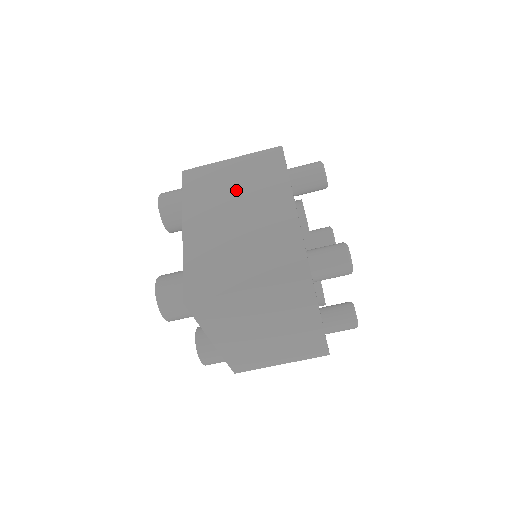
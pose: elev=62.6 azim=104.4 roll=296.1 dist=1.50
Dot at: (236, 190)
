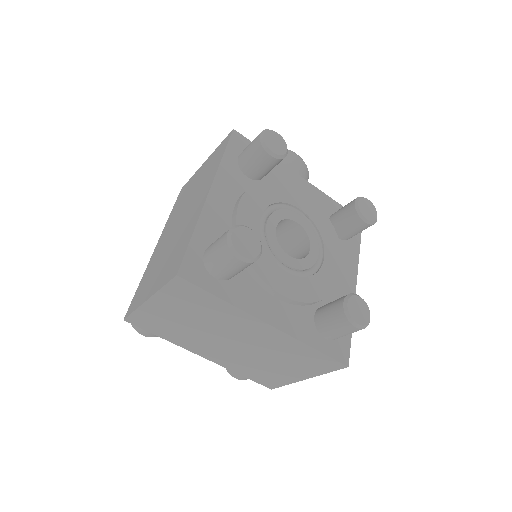
Dot at: (191, 195)
